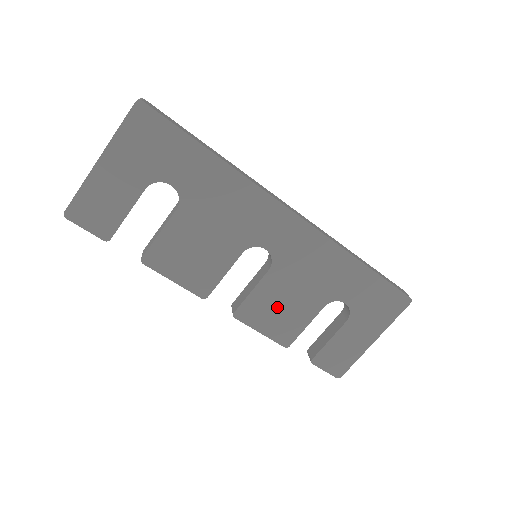
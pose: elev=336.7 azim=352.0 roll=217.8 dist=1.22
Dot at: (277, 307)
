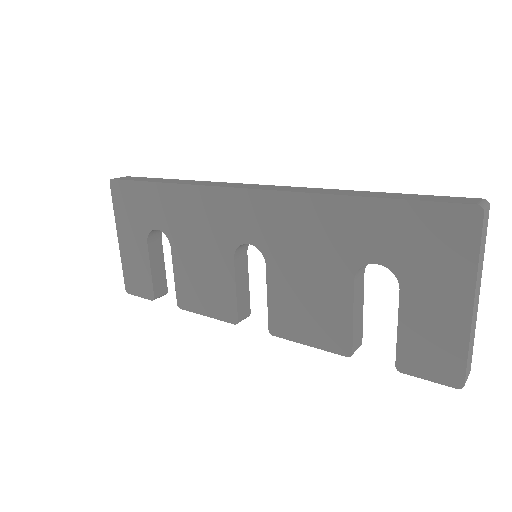
Dot at: (303, 305)
